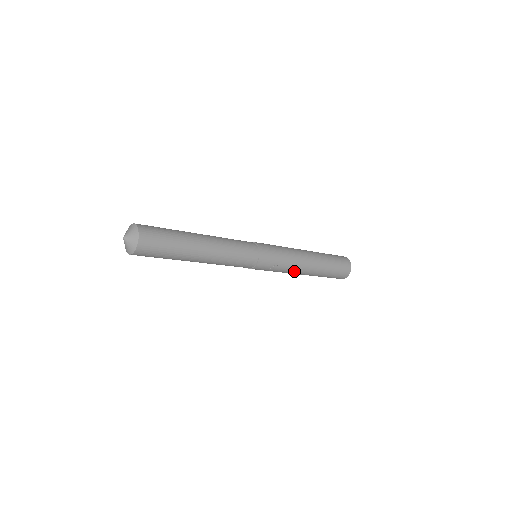
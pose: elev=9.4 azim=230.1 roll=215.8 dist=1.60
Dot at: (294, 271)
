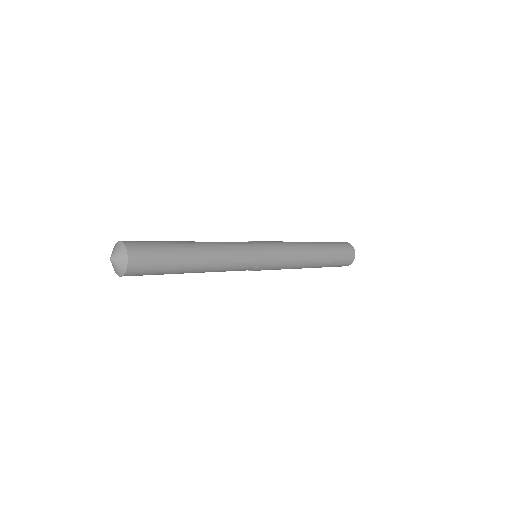
Dot at: (301, 261)
